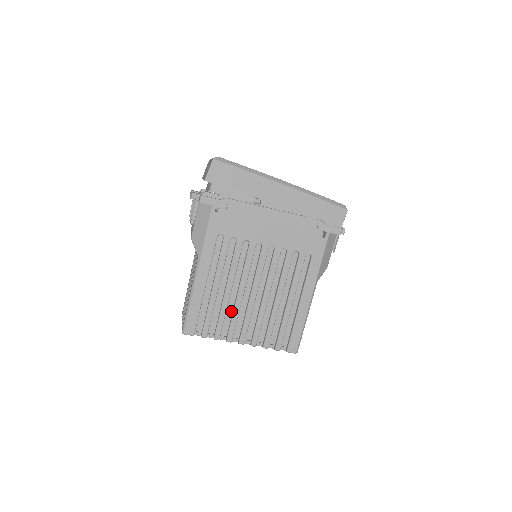
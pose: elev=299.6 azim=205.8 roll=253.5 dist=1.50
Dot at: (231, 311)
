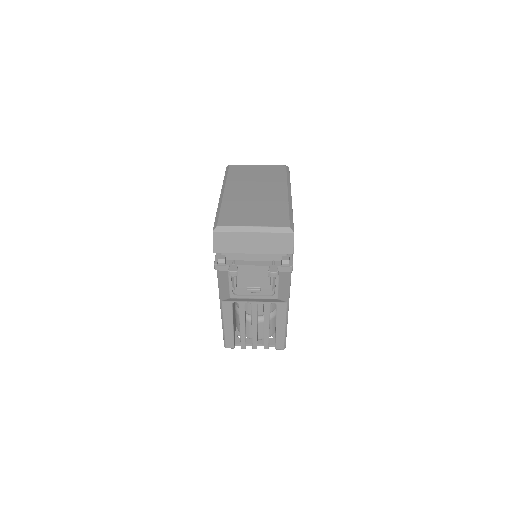
Dot at: occluded
